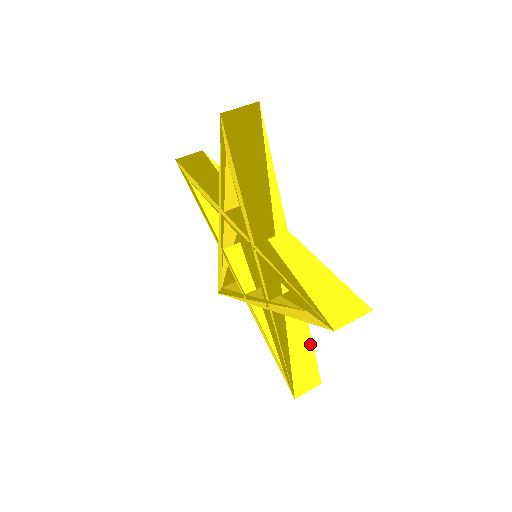
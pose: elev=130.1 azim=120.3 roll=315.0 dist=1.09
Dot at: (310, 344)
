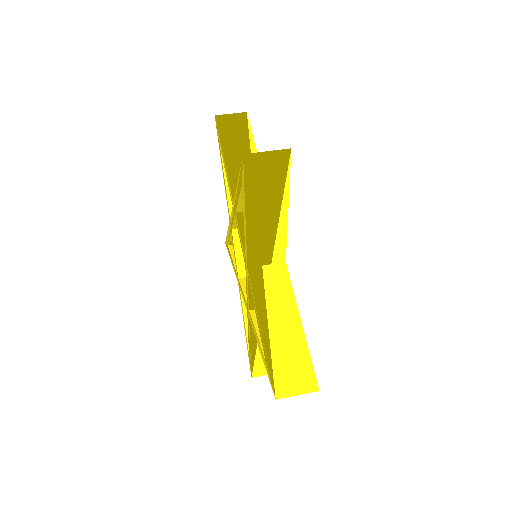
Dot at: (298, 324)
